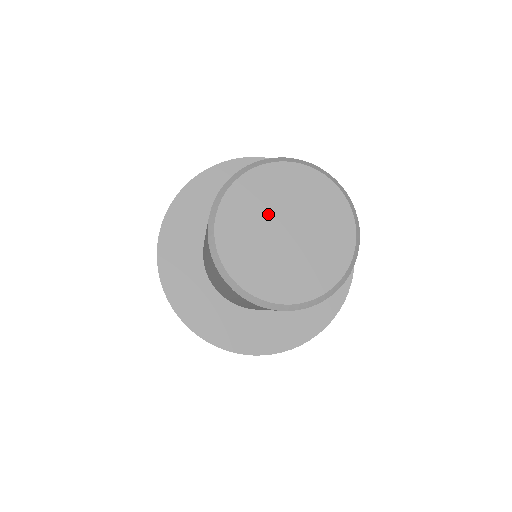
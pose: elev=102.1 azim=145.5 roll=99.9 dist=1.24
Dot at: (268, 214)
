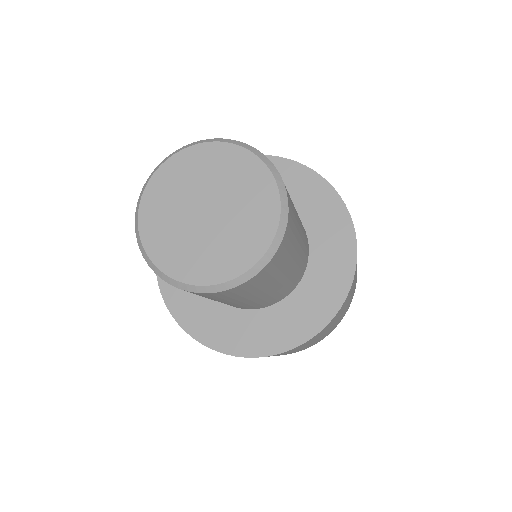
Dot at: (182, 213)
